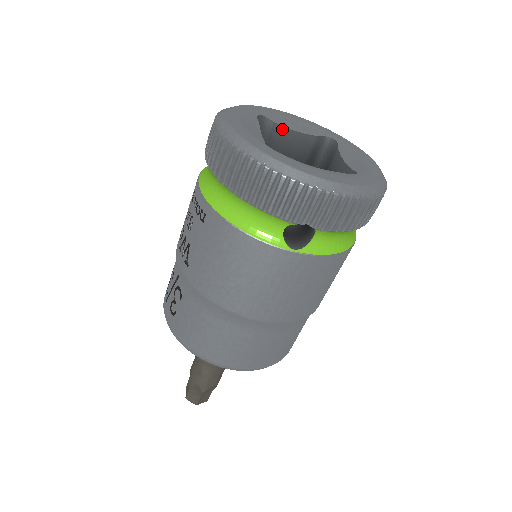
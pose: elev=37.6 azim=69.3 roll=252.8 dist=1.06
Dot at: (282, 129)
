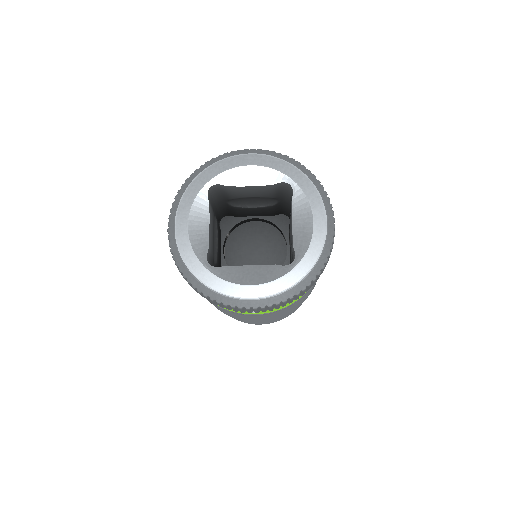
Dot at: (237, 187)
